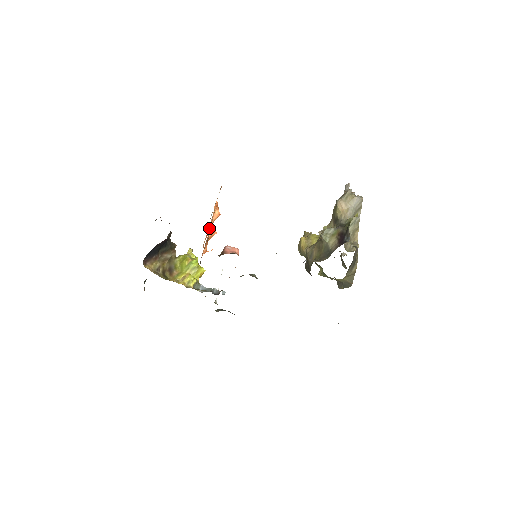
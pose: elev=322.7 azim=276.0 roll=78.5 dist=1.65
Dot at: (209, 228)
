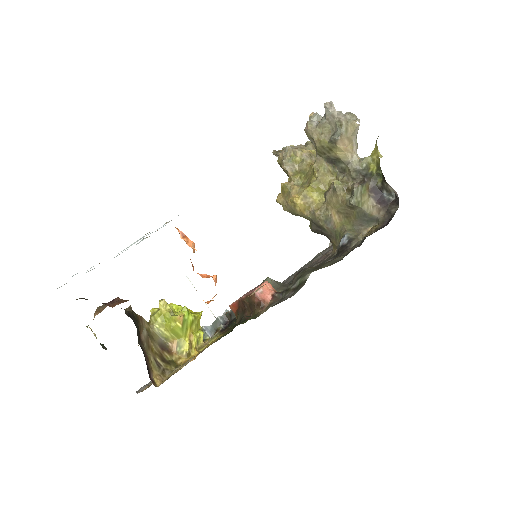
Dot at: occluded
